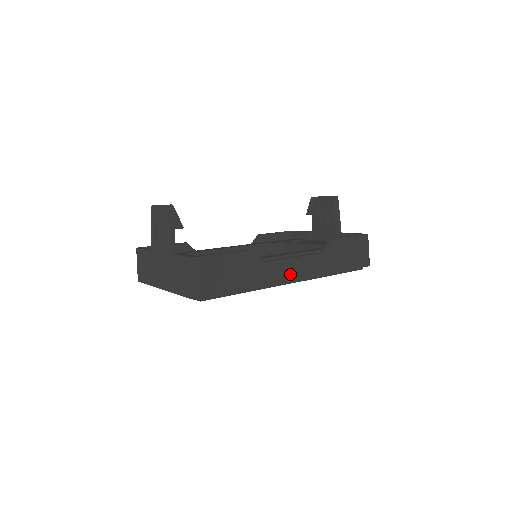
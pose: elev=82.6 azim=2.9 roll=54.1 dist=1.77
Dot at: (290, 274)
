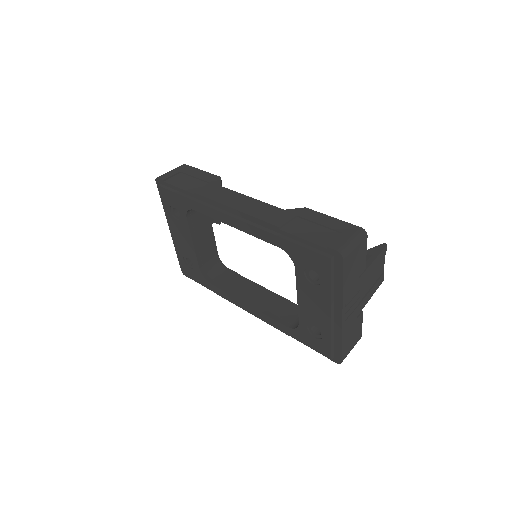
Dot at: (233, 203)
